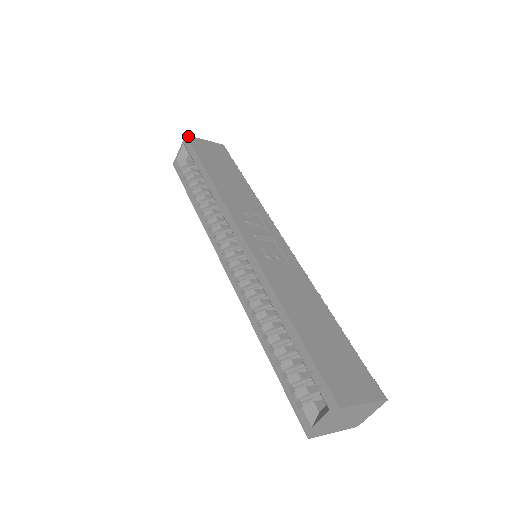
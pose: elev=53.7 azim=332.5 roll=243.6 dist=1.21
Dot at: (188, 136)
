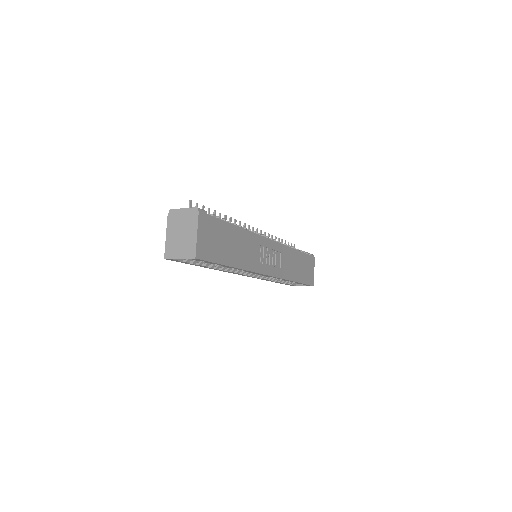
Dot at: (197, 257)
